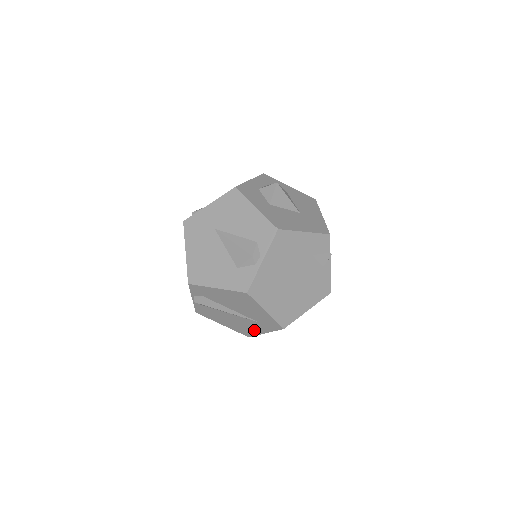
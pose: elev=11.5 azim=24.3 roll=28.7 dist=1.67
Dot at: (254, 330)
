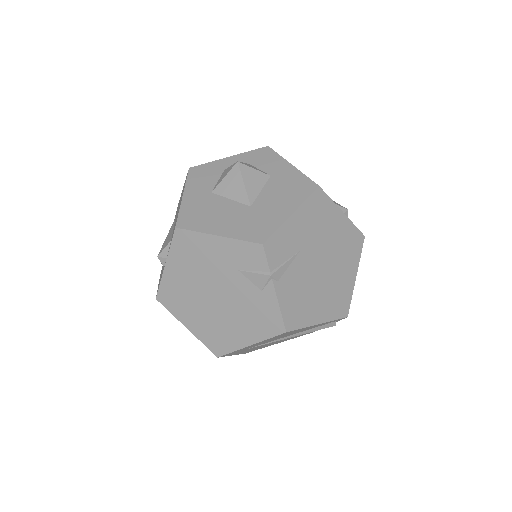
Dot at: occluded
